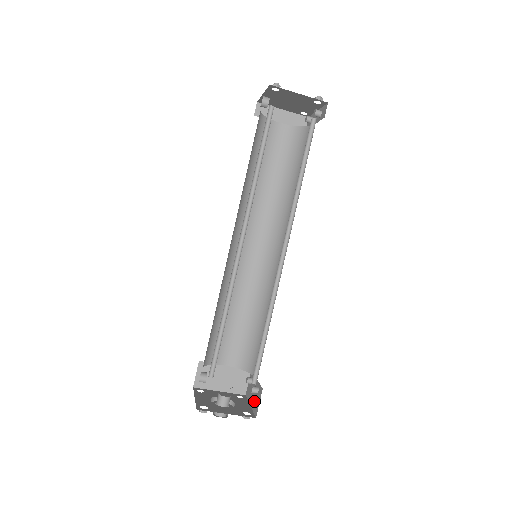
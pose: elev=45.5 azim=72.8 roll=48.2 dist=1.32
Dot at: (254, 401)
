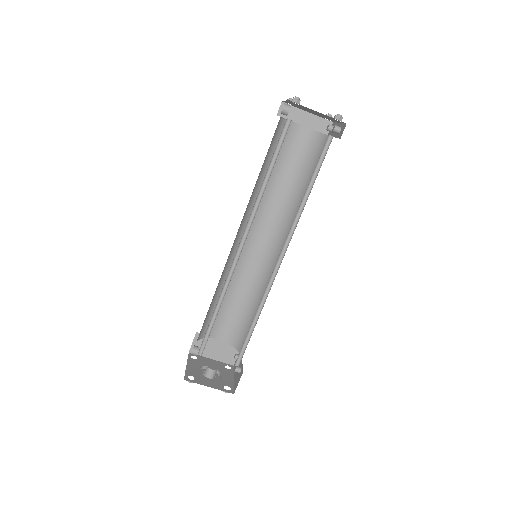
Dot at: (236, 378)
